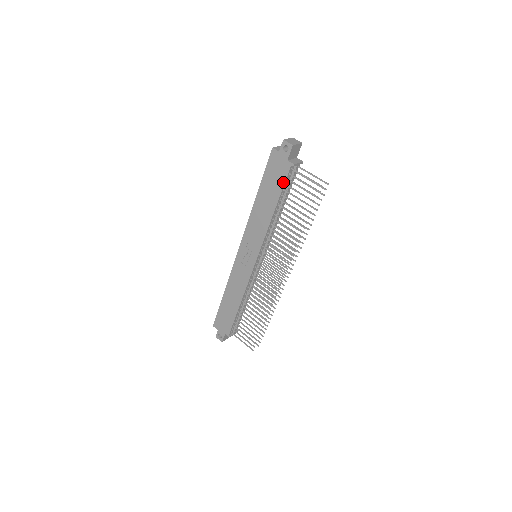
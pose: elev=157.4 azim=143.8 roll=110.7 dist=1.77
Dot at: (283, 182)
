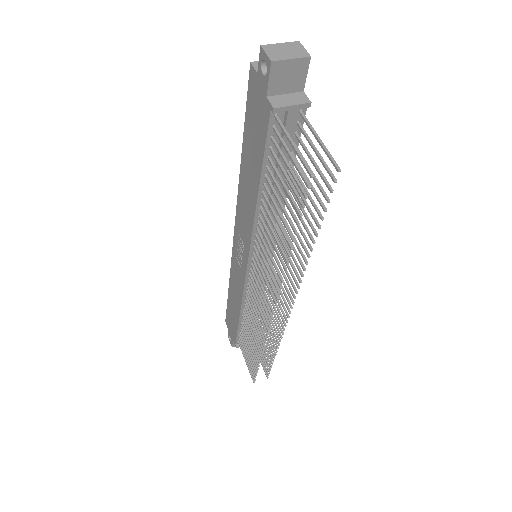
Dot at: (263, 143)
